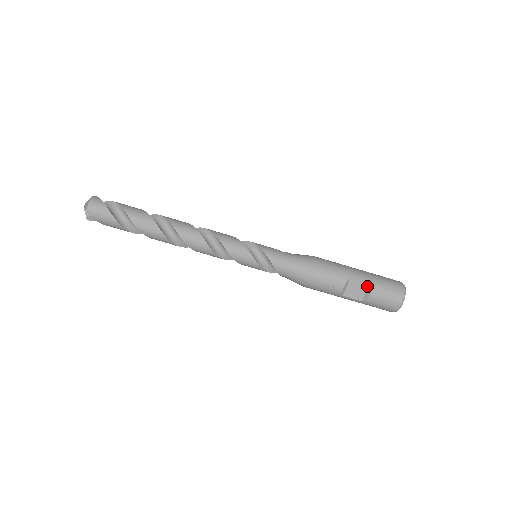
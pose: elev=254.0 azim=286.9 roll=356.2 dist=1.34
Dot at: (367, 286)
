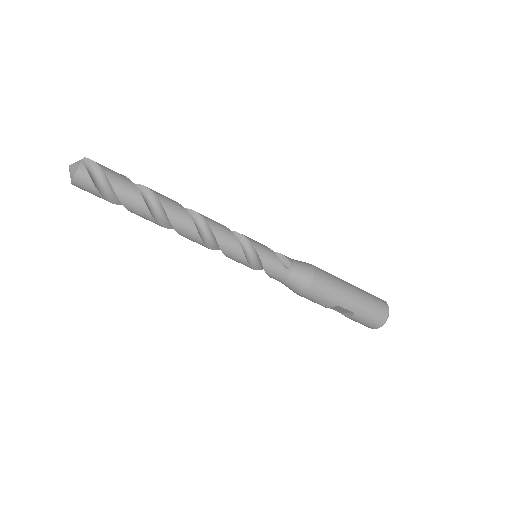
Dot at: (351, 312)
